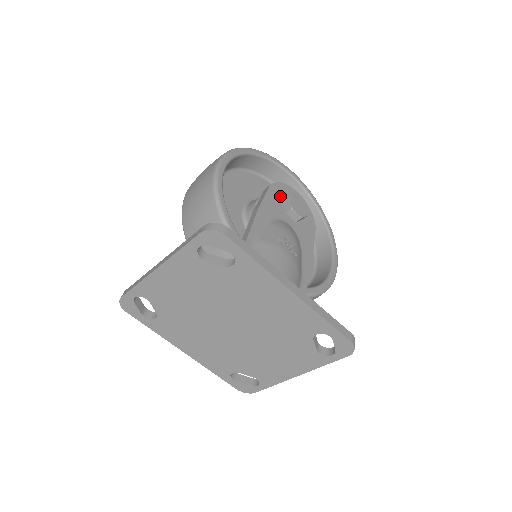
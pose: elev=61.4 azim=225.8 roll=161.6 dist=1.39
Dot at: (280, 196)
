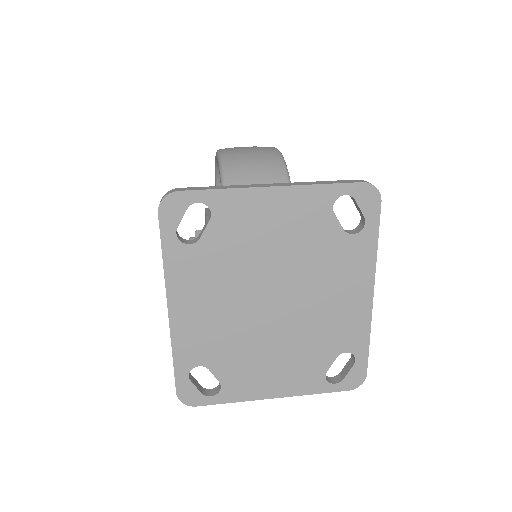
Dot at: occluded
